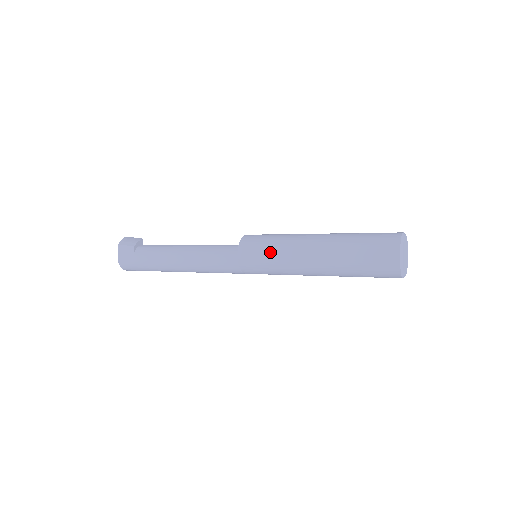
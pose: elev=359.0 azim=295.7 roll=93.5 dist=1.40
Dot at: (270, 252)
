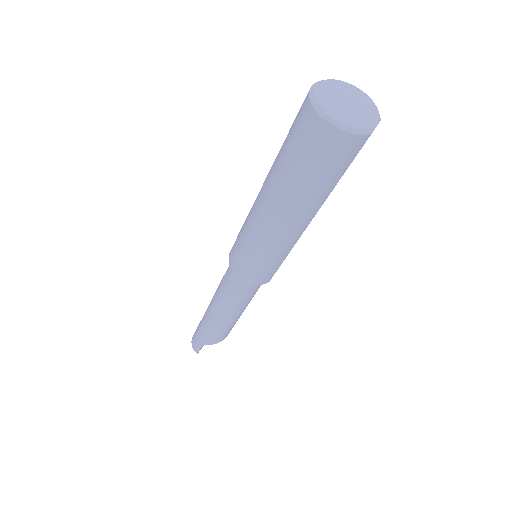
Dot at: occluded
